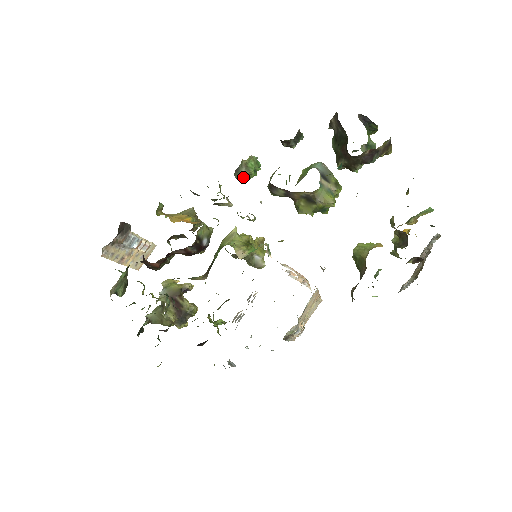
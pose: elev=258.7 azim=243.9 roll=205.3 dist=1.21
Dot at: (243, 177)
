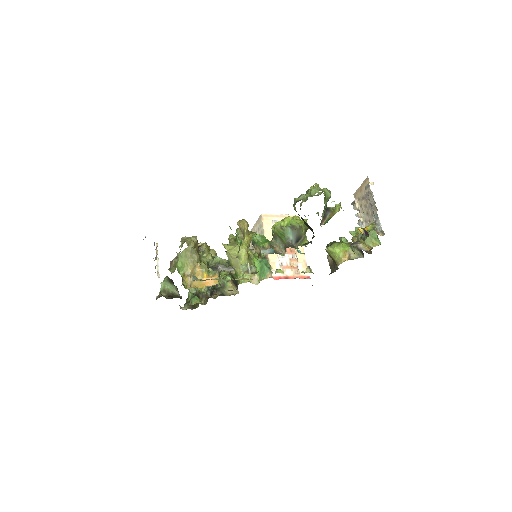
Dot at: occluded
